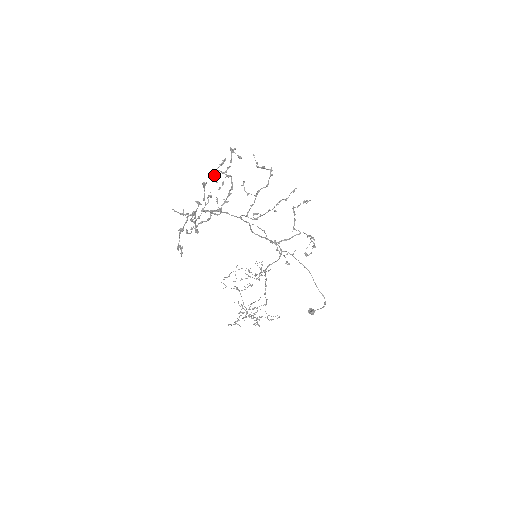
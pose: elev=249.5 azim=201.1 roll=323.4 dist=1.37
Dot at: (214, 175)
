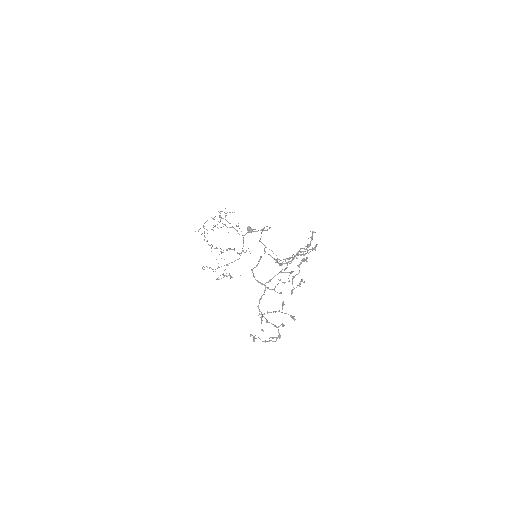
Dot at: (292, 291)
